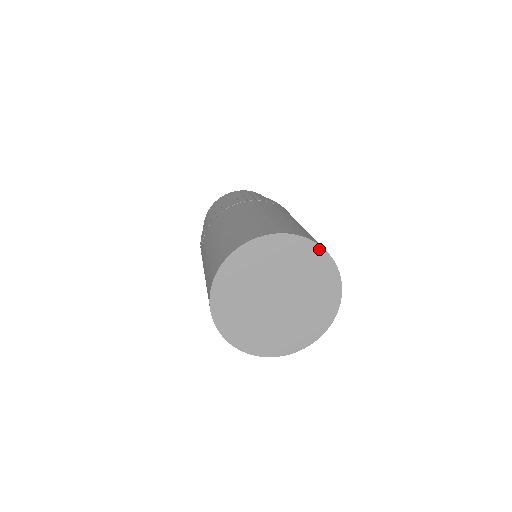
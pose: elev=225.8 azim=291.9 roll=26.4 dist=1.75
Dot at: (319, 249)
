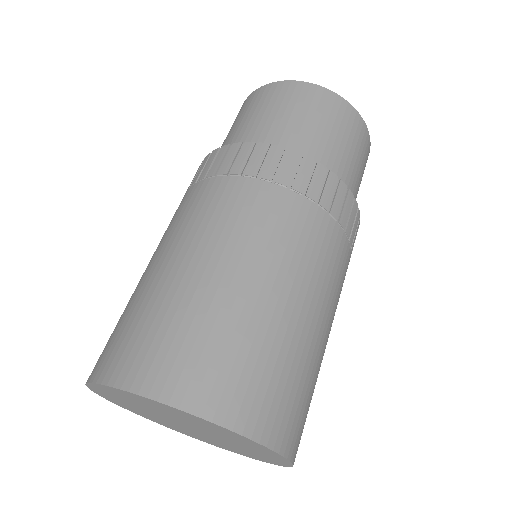
Dot at: (276, 454)
